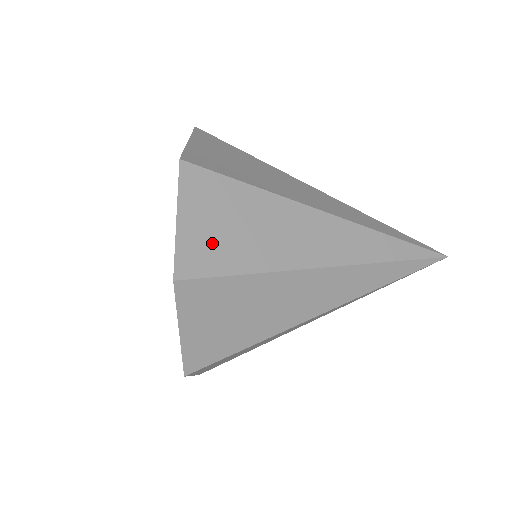
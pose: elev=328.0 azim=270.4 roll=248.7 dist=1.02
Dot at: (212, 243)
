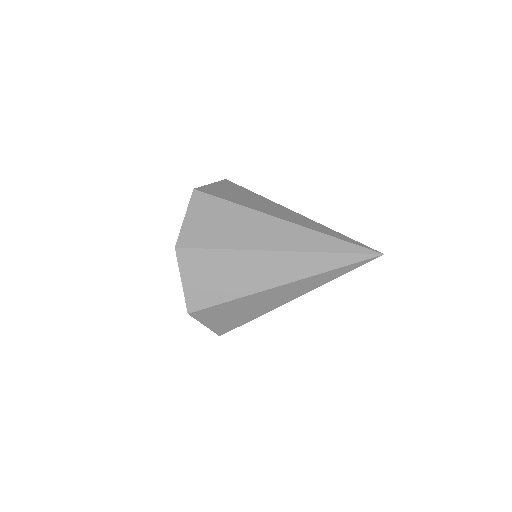
Dot at: (201, 231)
